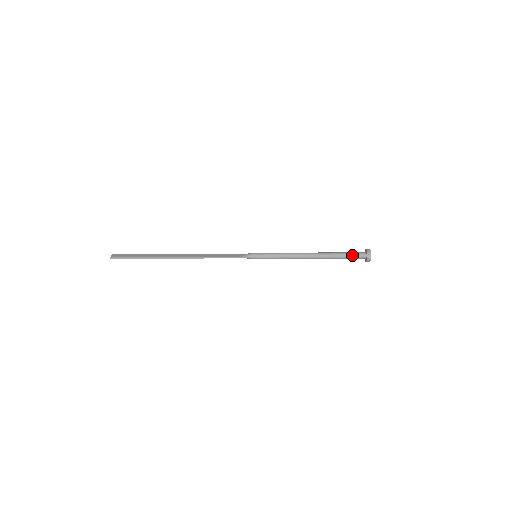
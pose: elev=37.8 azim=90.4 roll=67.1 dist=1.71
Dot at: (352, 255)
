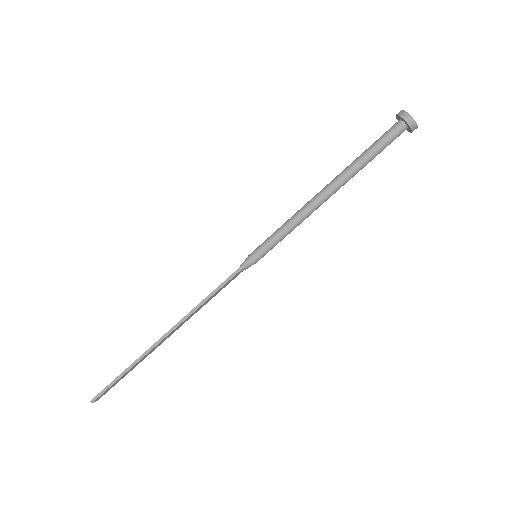
Dot at: (380, 139)
